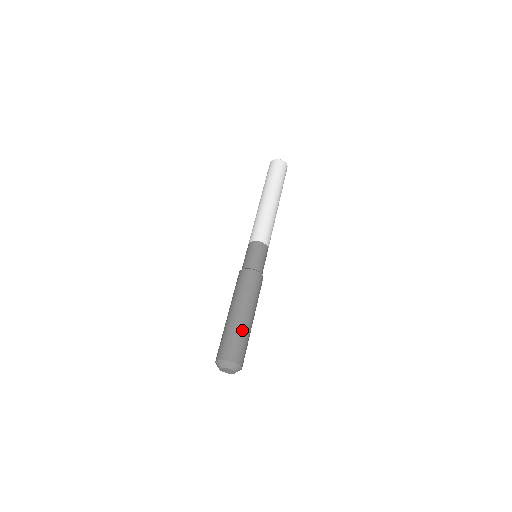
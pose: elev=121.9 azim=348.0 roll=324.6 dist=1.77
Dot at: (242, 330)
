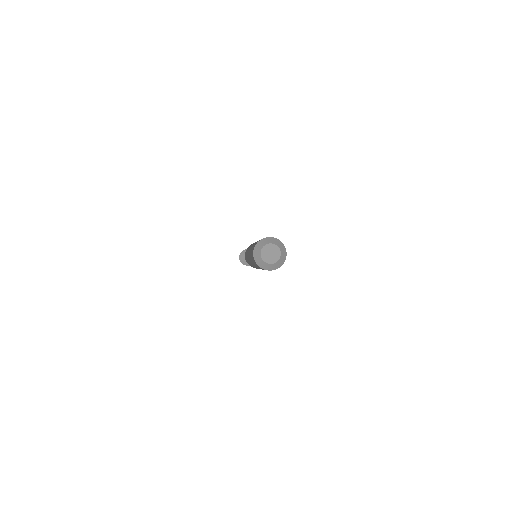
Dot at: occluded
